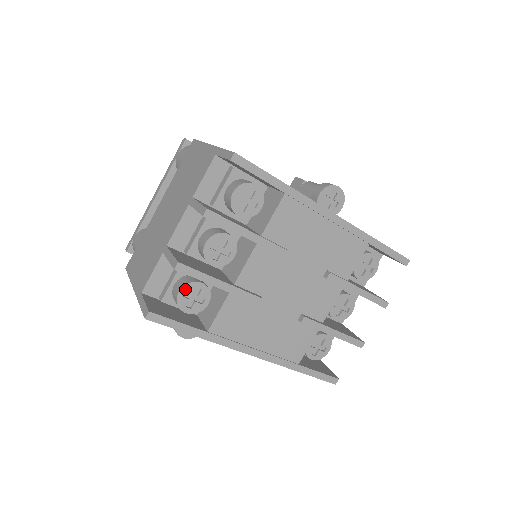
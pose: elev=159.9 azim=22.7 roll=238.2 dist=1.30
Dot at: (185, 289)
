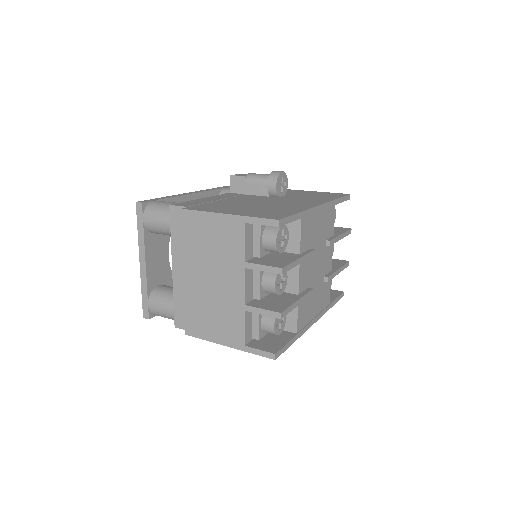
Dot at: (276, 322)
